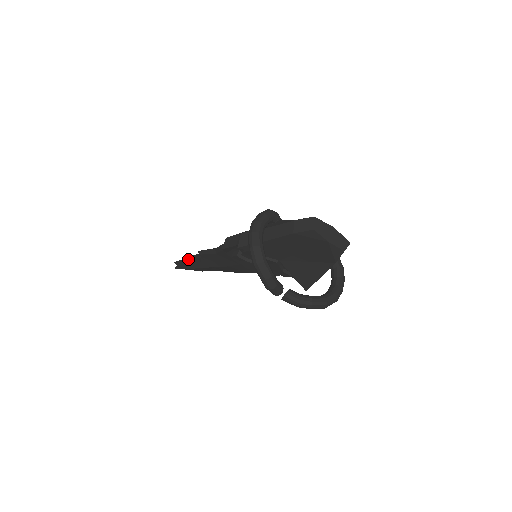
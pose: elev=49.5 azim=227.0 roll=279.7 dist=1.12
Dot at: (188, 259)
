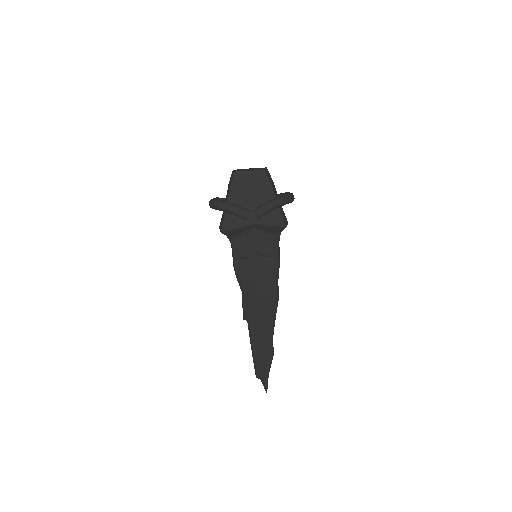
Dot at: (252, 347)
